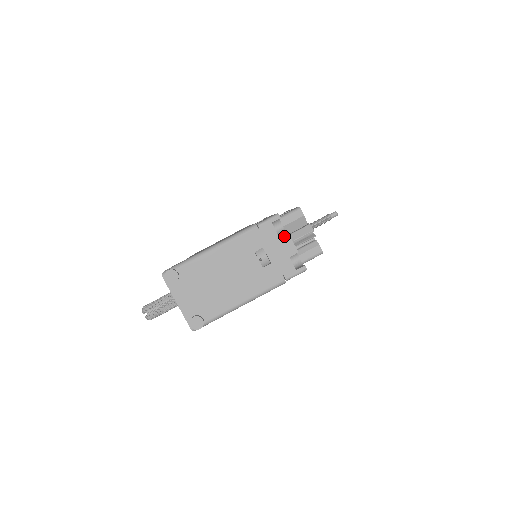
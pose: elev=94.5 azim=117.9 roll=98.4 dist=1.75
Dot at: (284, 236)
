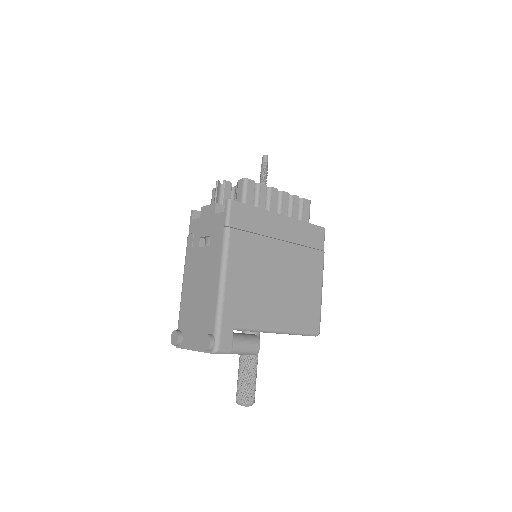
Dot at: (202, 212)
